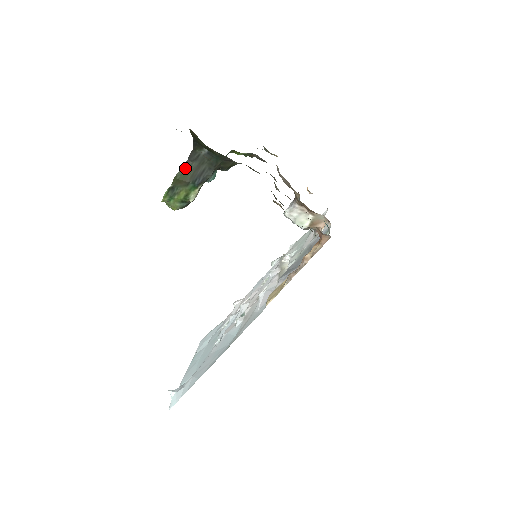
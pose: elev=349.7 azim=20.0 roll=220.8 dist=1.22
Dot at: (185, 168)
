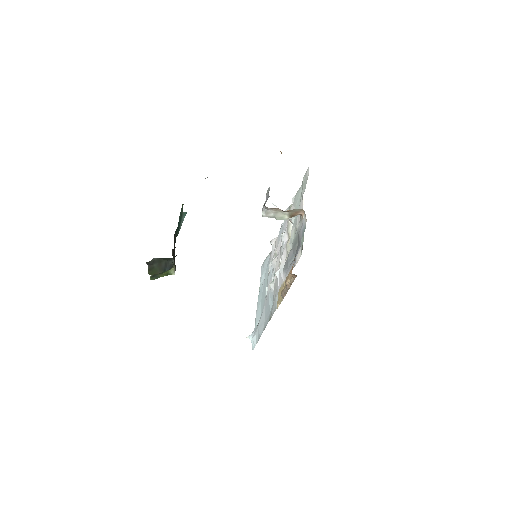
Dot at: (151, 269)
